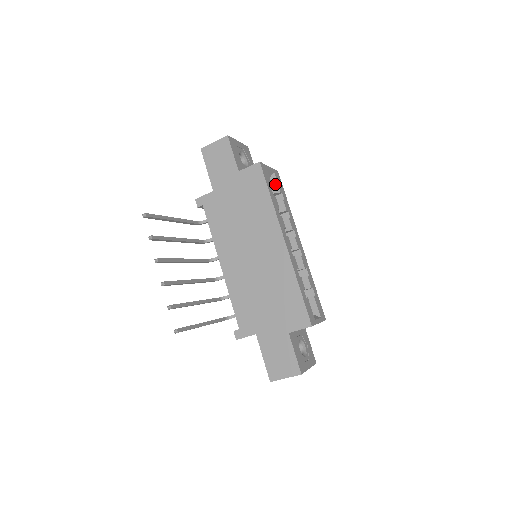
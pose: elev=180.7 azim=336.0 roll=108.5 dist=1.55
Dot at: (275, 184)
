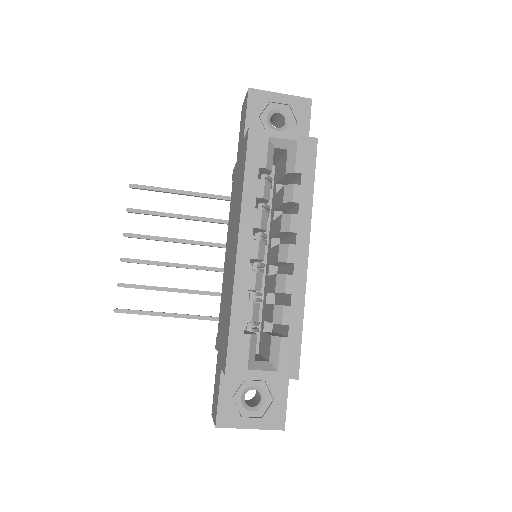
Dot at: (292, 159)
